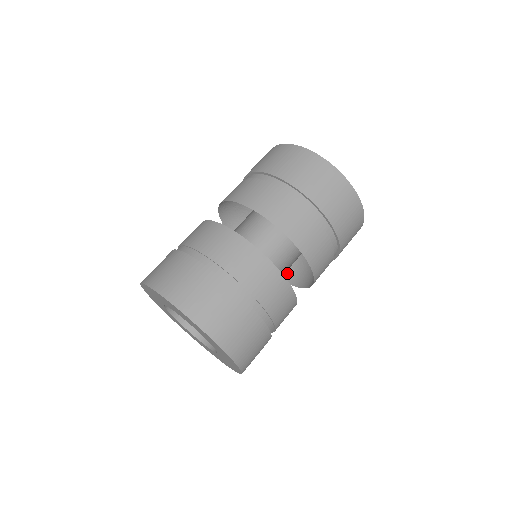
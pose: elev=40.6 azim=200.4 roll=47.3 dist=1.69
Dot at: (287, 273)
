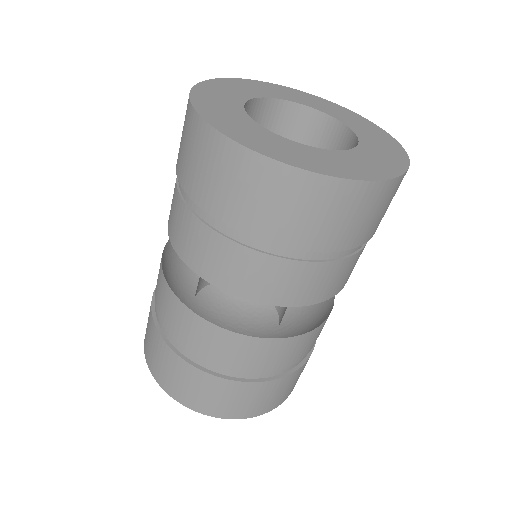
Dot at: occluded
